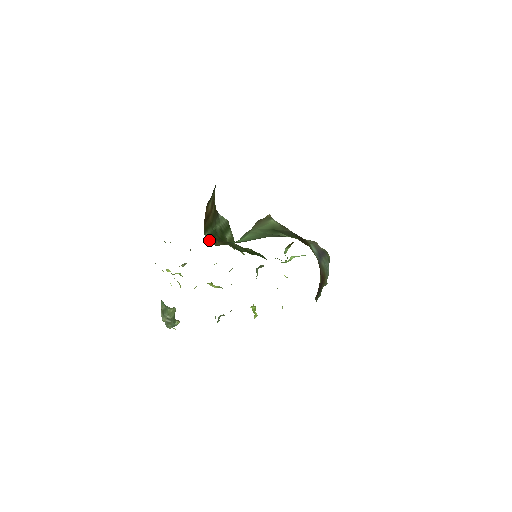
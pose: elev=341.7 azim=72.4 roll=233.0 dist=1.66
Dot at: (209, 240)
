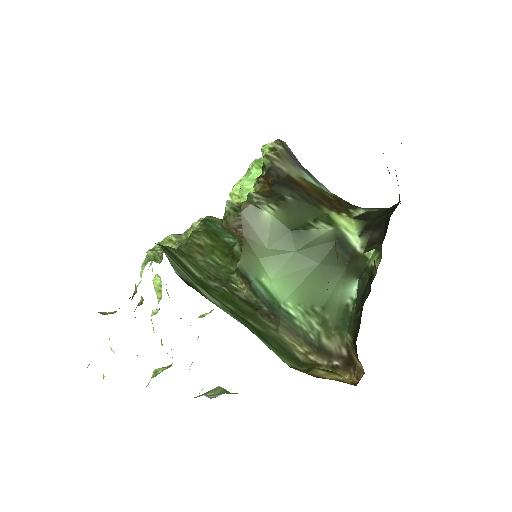
Dot at: (290, 358)
